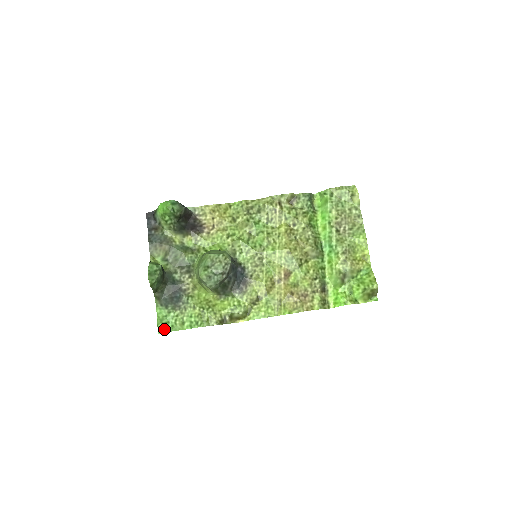
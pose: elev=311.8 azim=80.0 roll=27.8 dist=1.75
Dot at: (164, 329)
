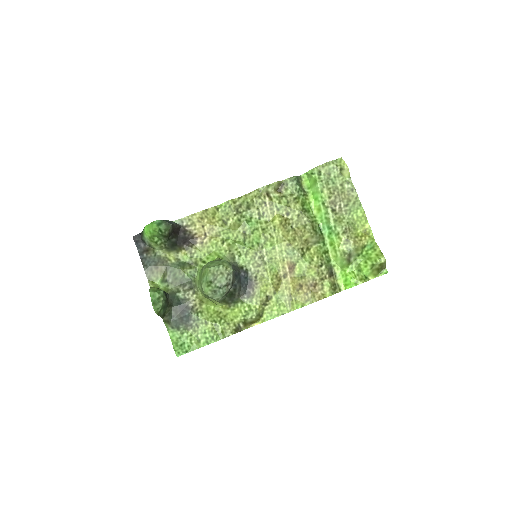
Dot at: (181, 351)
